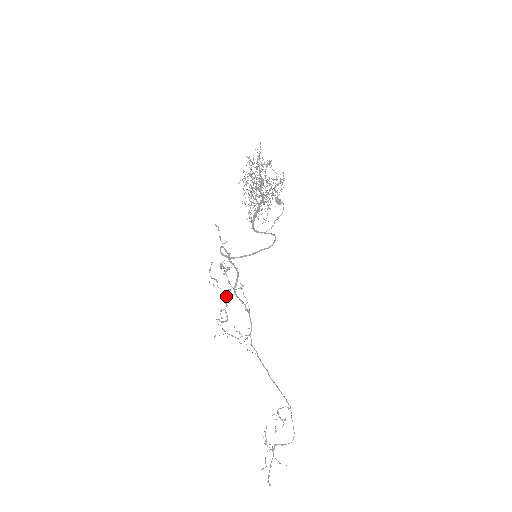
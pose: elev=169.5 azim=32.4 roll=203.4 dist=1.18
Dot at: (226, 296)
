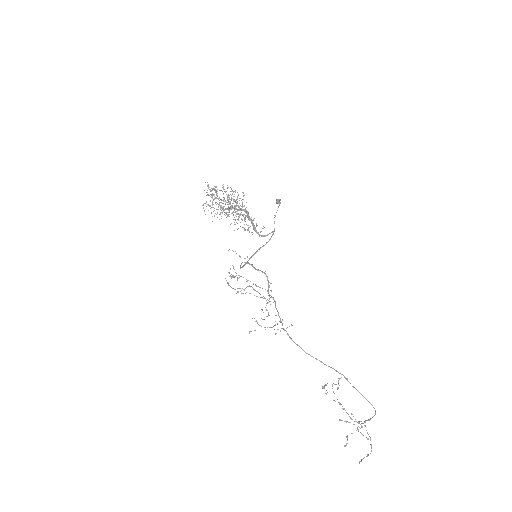
Dot at: (264, 298)
